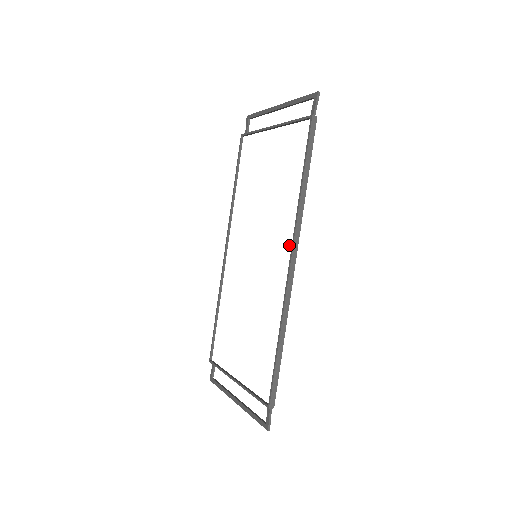
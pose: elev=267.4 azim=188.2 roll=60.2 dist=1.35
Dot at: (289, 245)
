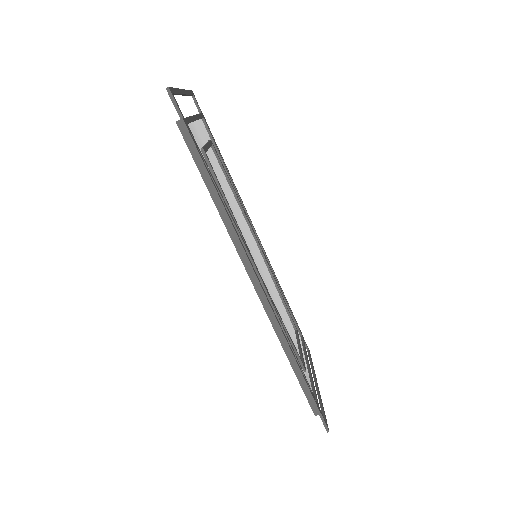
Dot at: occluded
